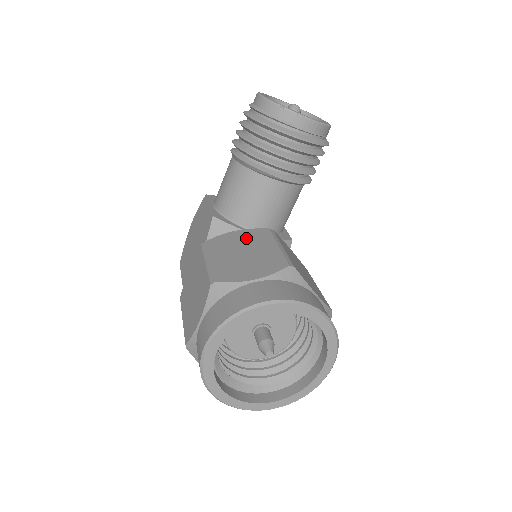
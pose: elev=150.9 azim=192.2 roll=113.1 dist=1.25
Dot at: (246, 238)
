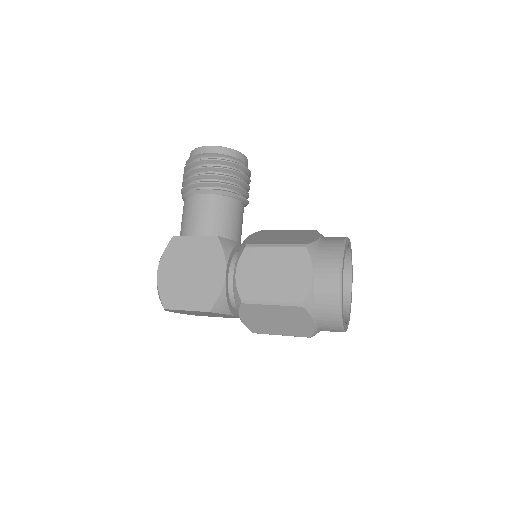
Dot at: (264, 235)
